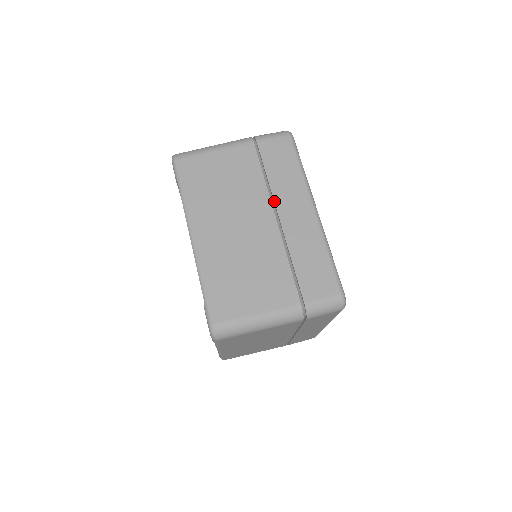
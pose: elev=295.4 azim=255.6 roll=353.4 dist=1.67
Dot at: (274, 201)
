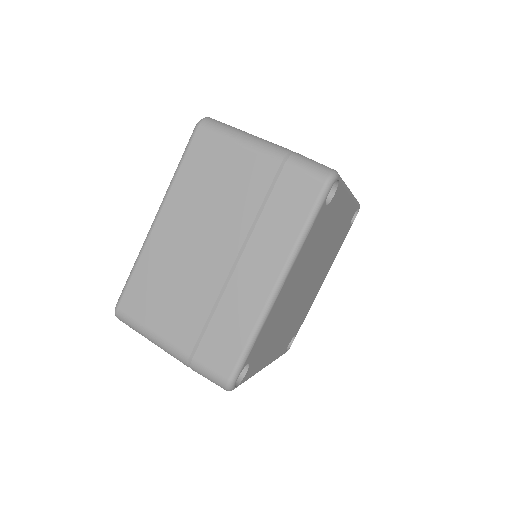
Dot at: occluded
